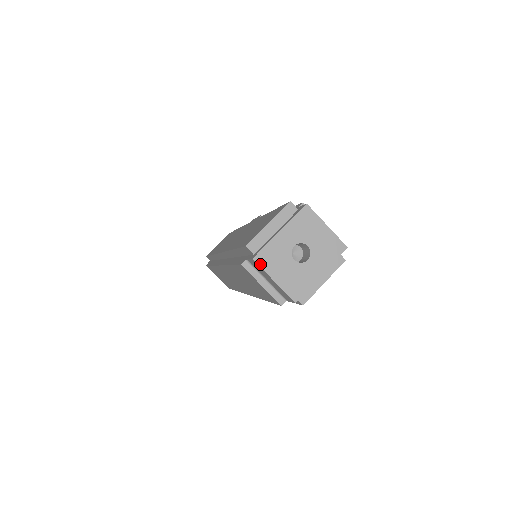
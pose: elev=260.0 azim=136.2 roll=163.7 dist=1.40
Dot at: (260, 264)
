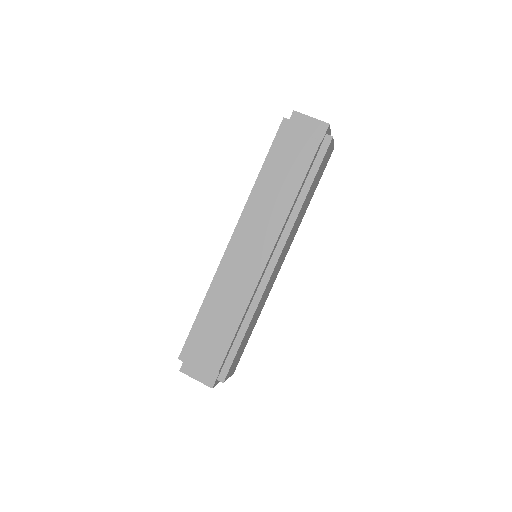
Dot at: (299, 113)
